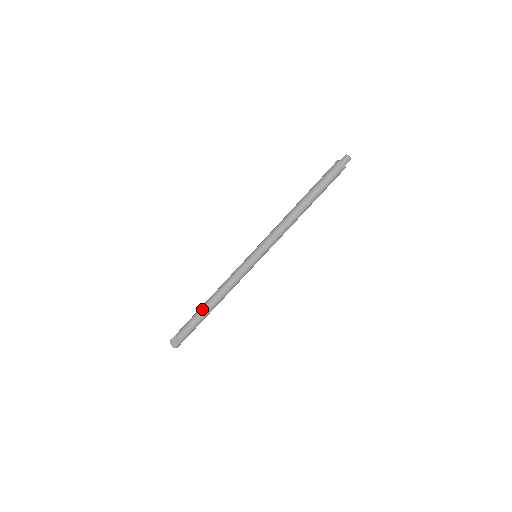
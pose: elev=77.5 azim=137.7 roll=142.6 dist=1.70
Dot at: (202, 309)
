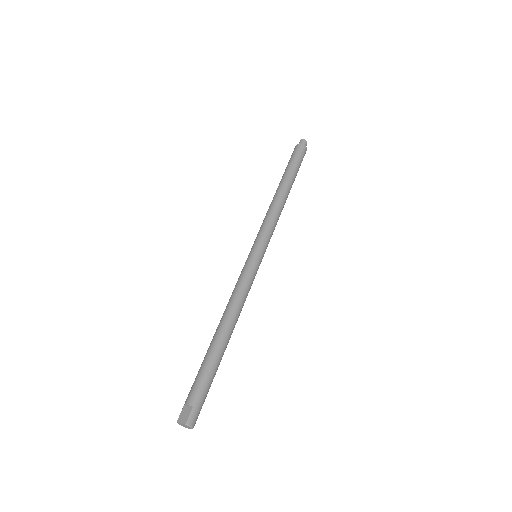
Dot at: (212, 344)
